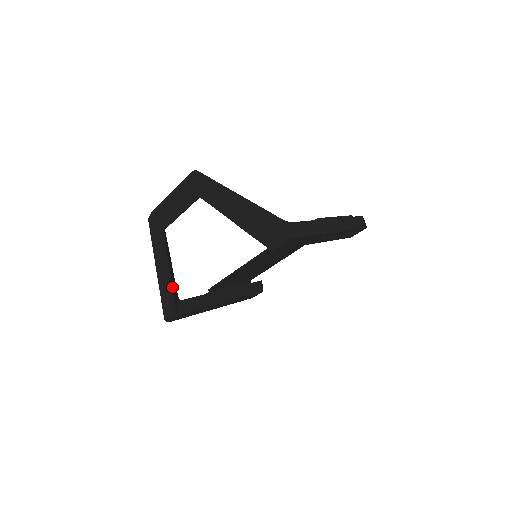
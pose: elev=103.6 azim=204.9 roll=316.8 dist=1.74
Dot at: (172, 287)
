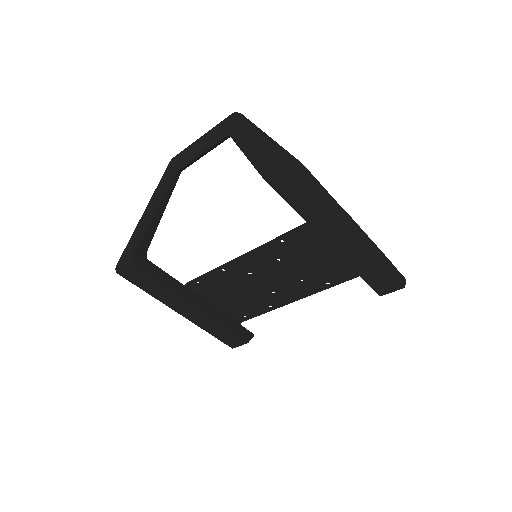
Dot at: (146, 230)
